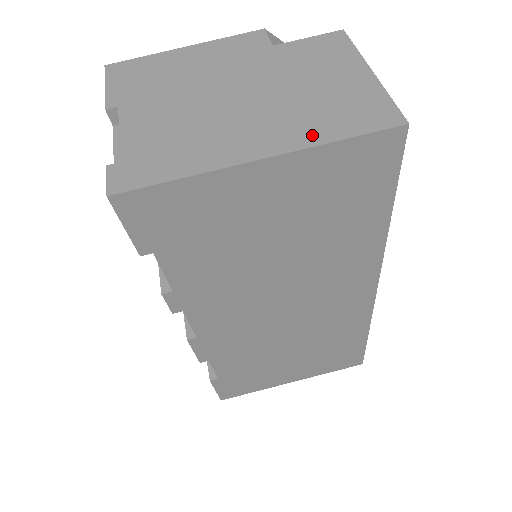
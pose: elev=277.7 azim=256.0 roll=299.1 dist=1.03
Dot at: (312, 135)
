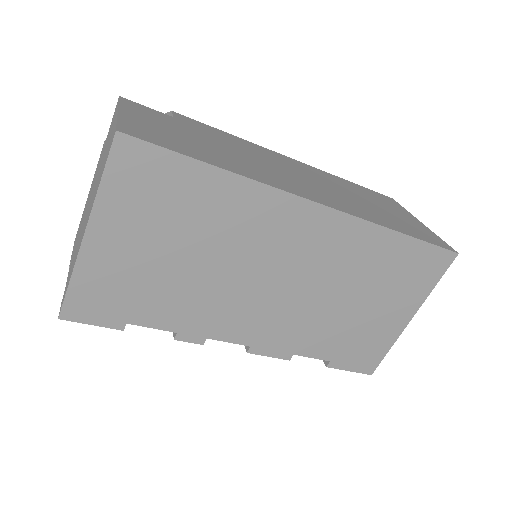
Dot at: (96, 192)
